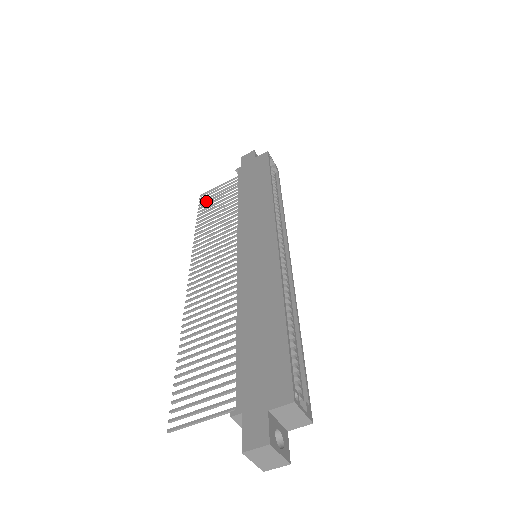
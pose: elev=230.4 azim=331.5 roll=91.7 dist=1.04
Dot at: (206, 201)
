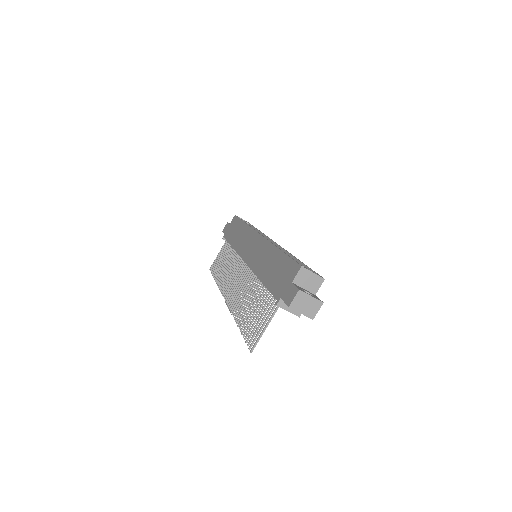
Dot at: (214, 267)
